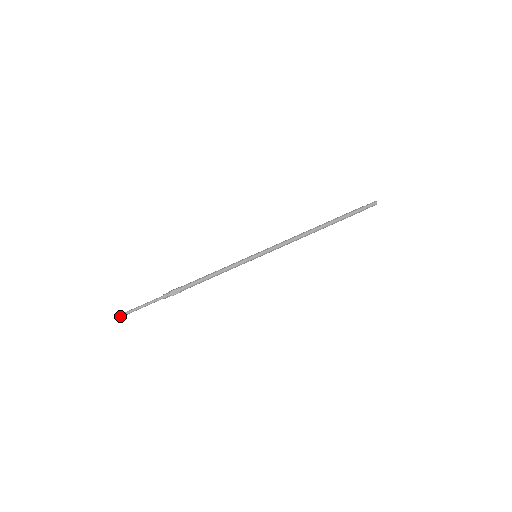
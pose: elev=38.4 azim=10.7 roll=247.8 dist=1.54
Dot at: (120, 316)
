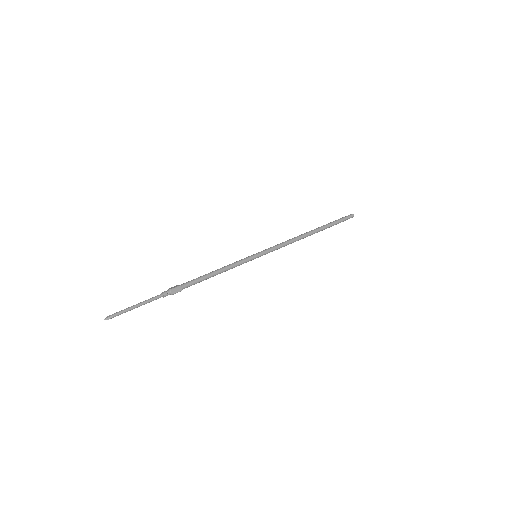
Dot at: (111, 317)
